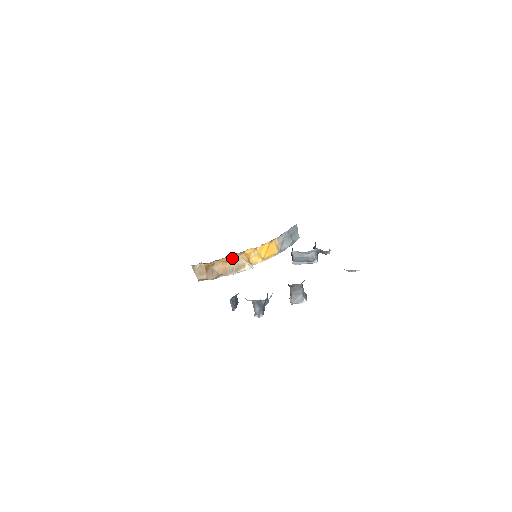
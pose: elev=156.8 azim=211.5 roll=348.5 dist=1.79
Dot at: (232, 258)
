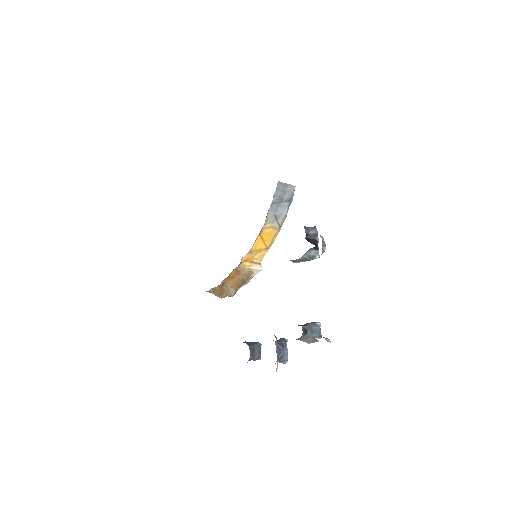
Dot at: (234, 272)
